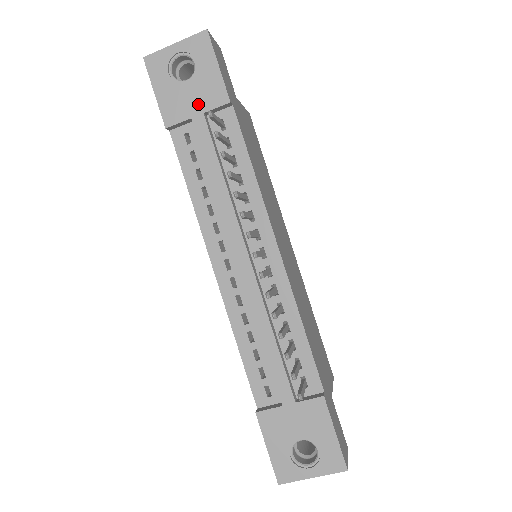
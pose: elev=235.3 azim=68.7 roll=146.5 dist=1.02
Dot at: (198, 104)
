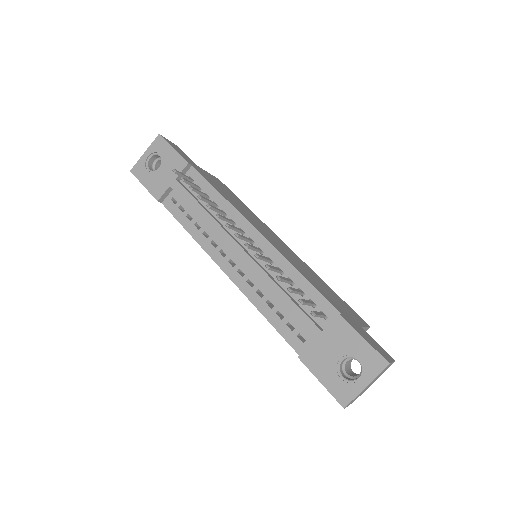
Dot at: (170, 176)
